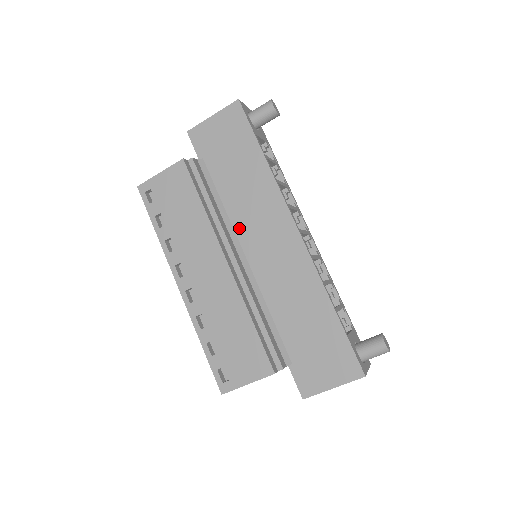
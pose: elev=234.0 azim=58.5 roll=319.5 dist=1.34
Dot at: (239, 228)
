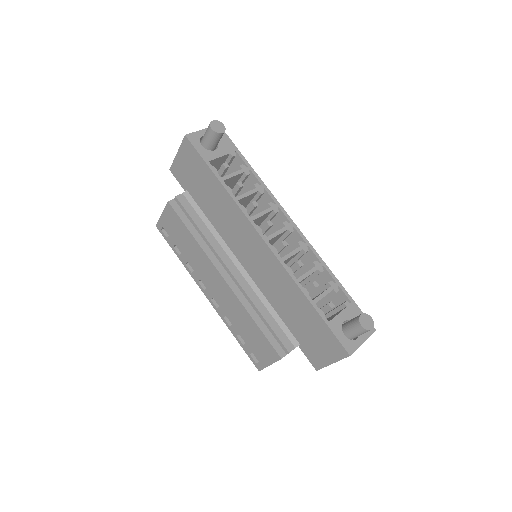
Dot at: (229, 243)
